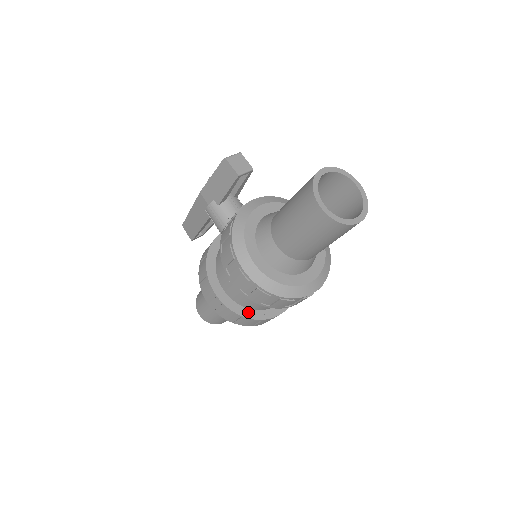
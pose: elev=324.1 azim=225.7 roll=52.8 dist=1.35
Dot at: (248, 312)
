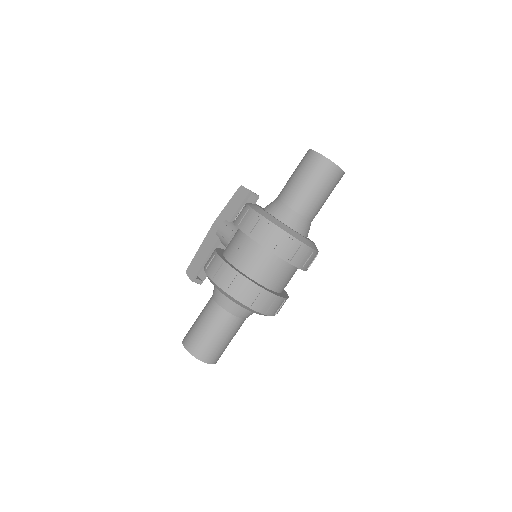
Dot at: (250, 279)
